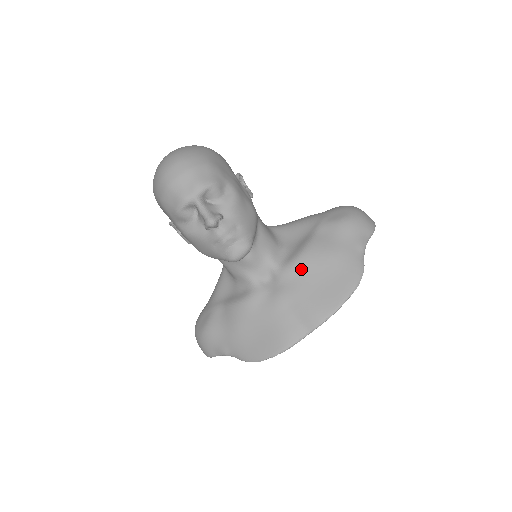
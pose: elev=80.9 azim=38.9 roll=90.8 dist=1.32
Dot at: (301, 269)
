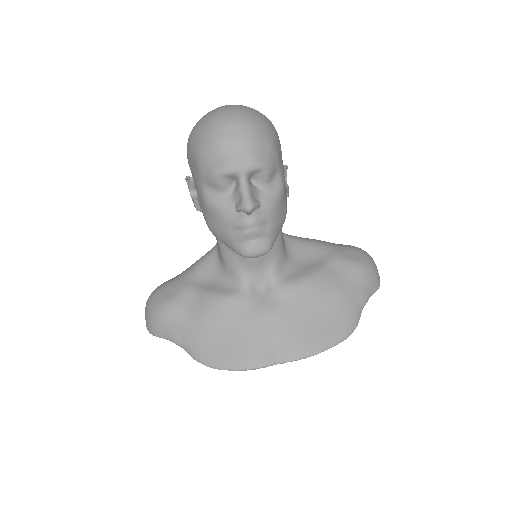
Dot at: (300, 294)
